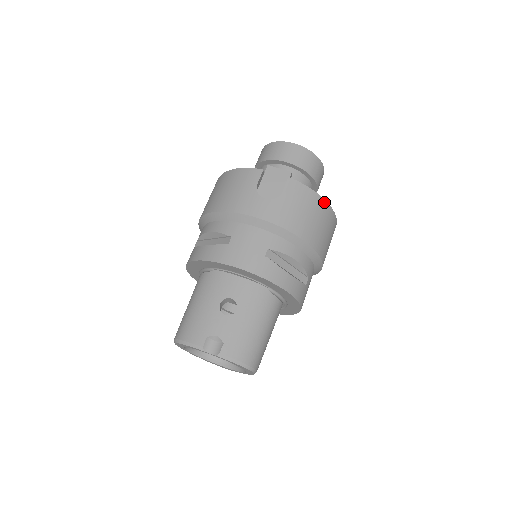
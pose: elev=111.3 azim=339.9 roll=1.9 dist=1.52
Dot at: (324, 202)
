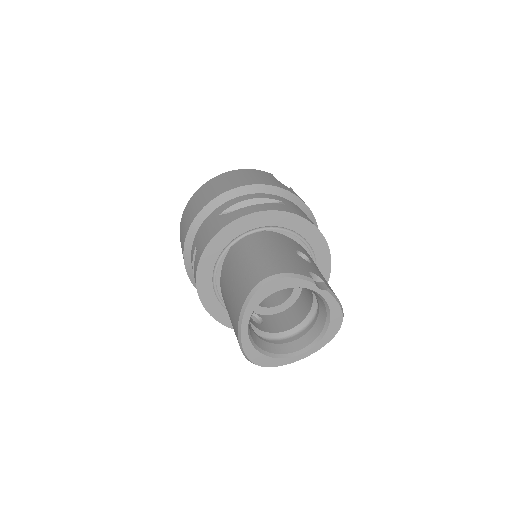
Dot at: occluded
